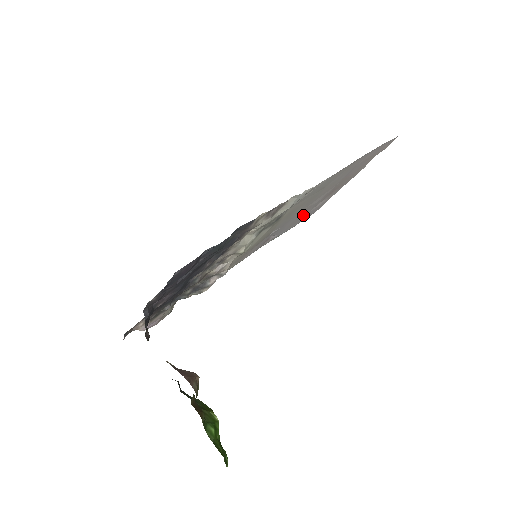
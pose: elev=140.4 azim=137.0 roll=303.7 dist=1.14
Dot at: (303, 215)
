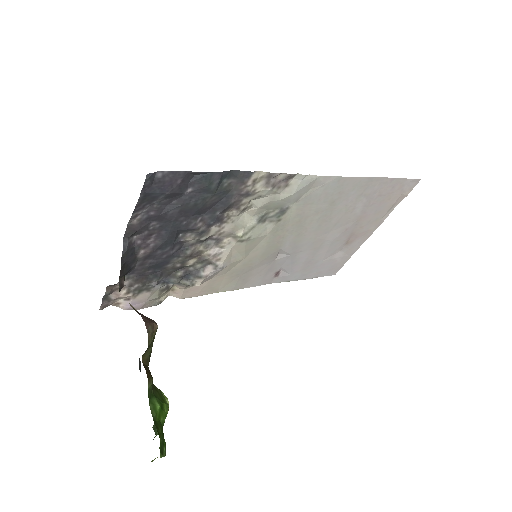
Dot at: (318, 258)
